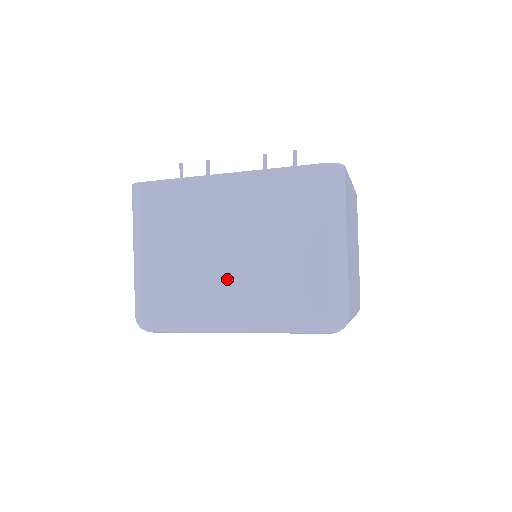
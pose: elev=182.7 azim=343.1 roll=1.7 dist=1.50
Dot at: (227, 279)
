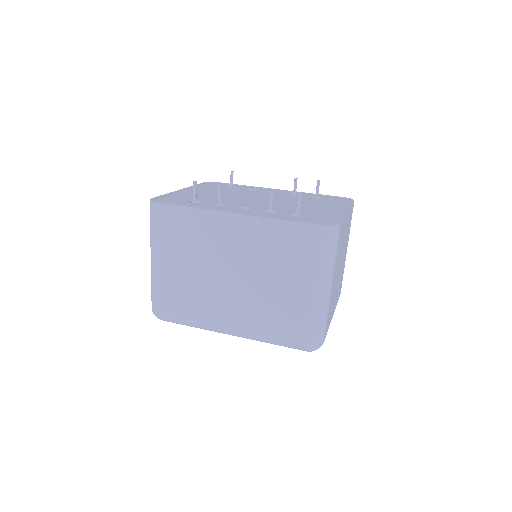
Dot at: (229, 299)
